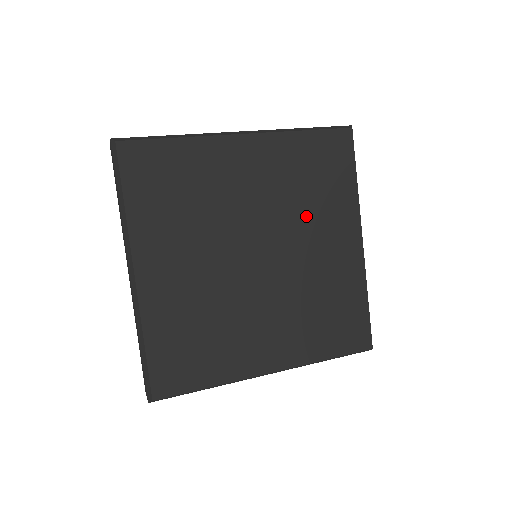
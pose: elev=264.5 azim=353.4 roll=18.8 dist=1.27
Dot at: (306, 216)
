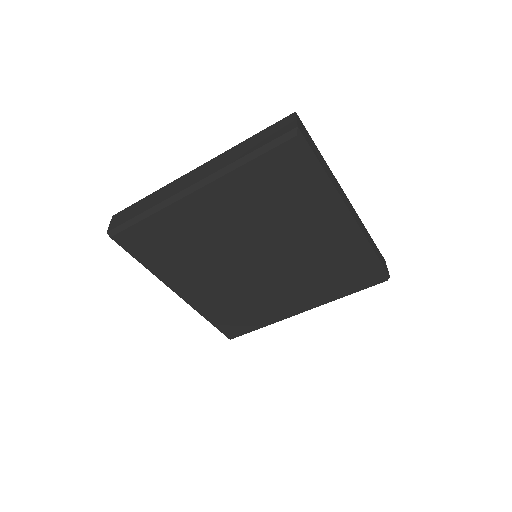
Dot at: (283, 223)
